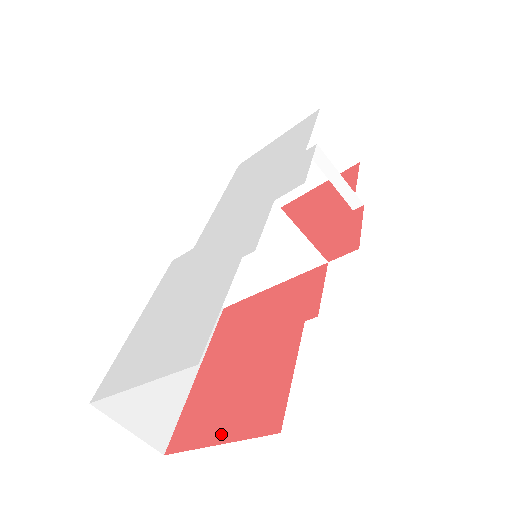
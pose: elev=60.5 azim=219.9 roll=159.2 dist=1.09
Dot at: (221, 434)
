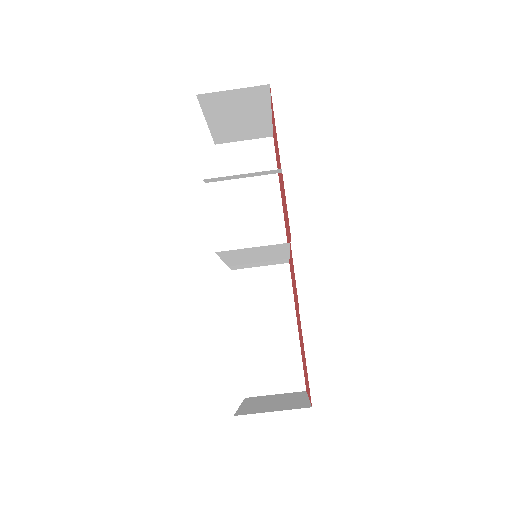
Dot at: occluded
